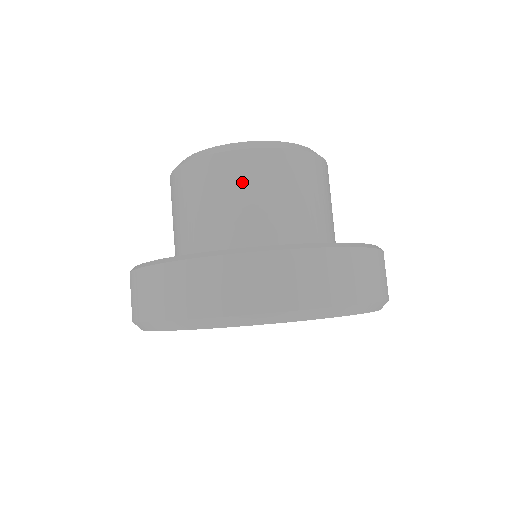
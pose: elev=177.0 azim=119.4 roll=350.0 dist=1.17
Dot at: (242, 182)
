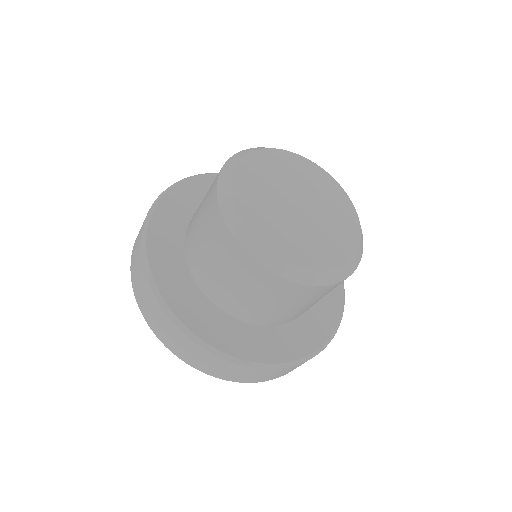
Dot at: (303, 300)
